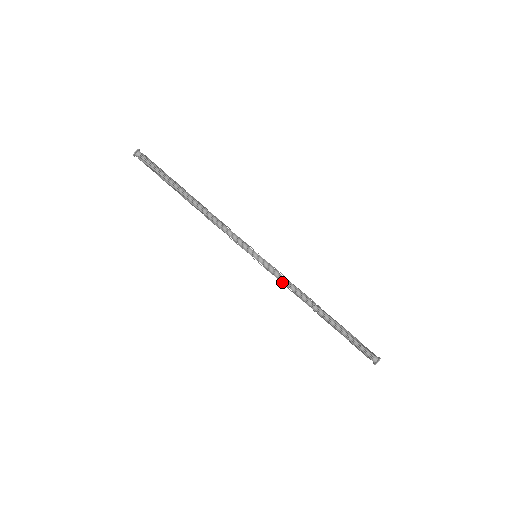
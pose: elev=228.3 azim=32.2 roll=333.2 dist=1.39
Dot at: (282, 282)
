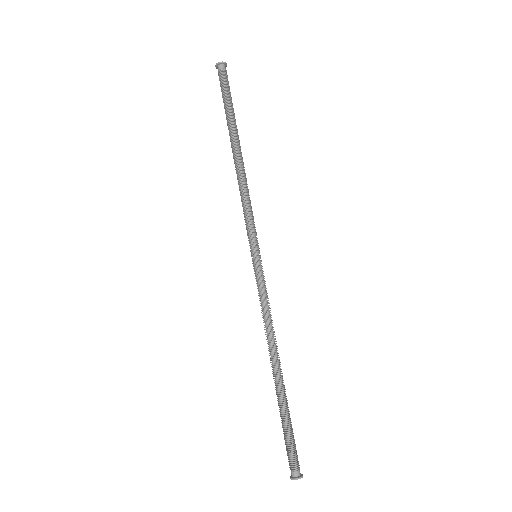
Dot at: (260, 305)
